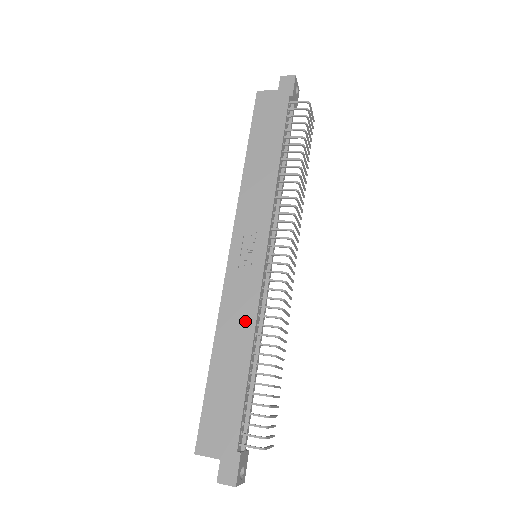
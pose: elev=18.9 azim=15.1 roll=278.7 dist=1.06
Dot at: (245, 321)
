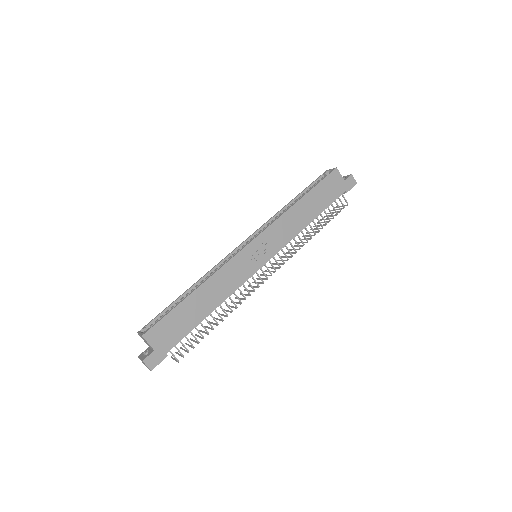
Dot at: (226, 289)
